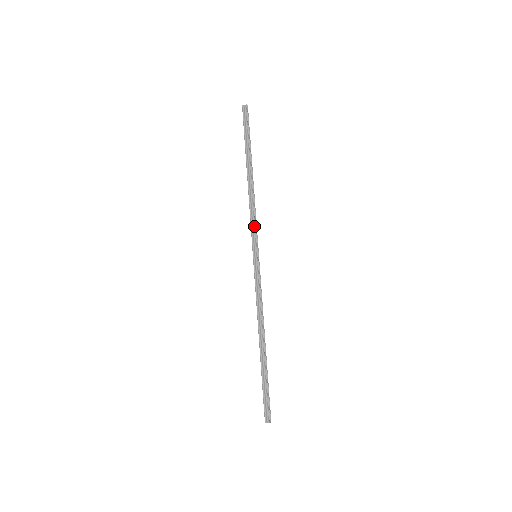
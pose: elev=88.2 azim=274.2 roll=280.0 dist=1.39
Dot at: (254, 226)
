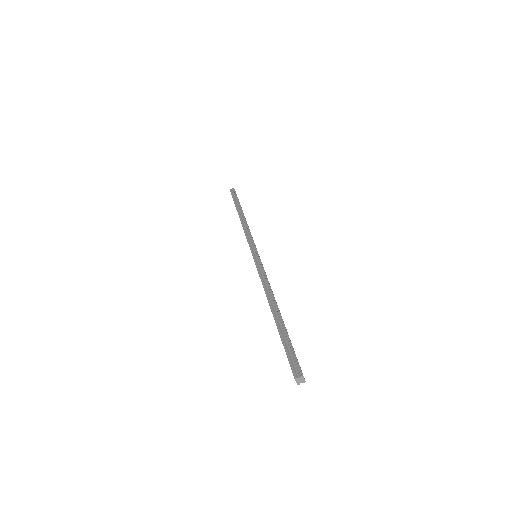
Dot at: (250, 238)
